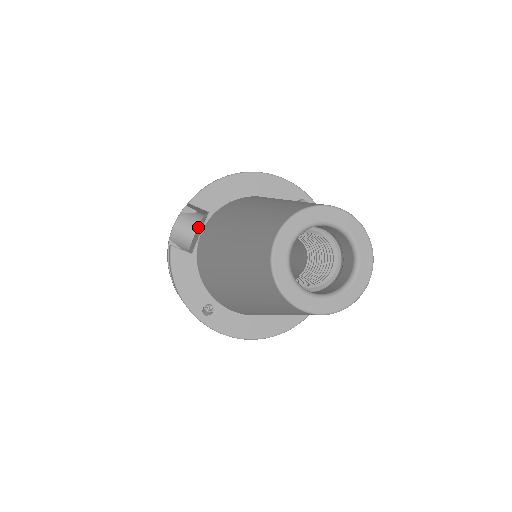
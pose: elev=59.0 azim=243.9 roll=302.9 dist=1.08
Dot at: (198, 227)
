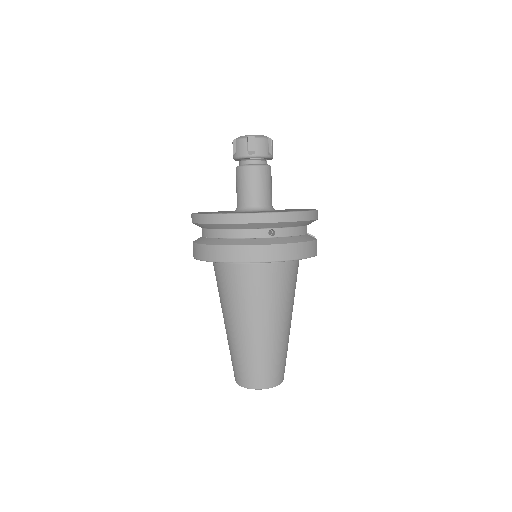
Dot at: occluded
